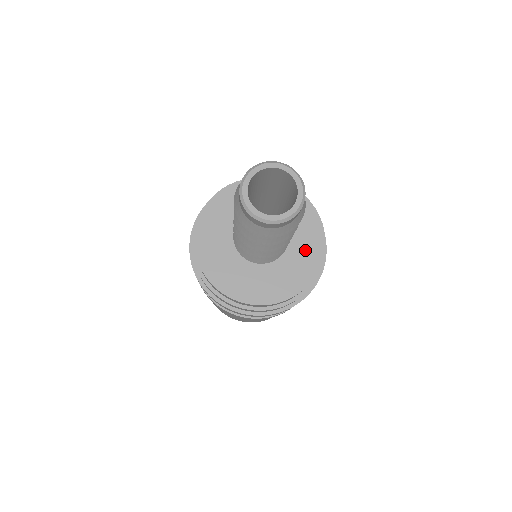
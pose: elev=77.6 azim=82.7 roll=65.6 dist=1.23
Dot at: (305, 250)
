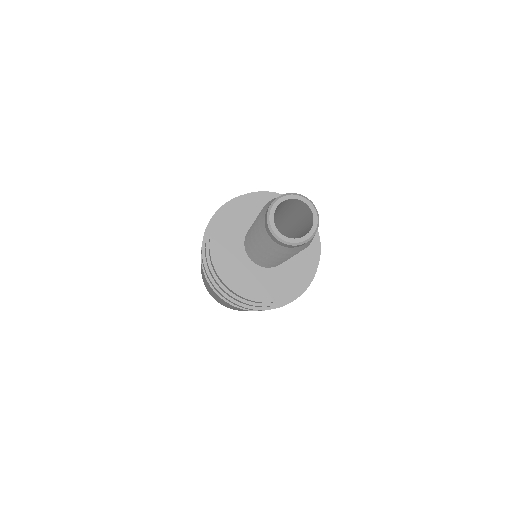
Dot at: (278, 284)
